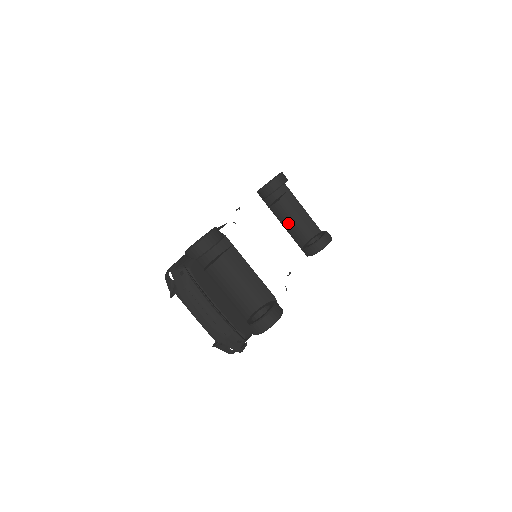
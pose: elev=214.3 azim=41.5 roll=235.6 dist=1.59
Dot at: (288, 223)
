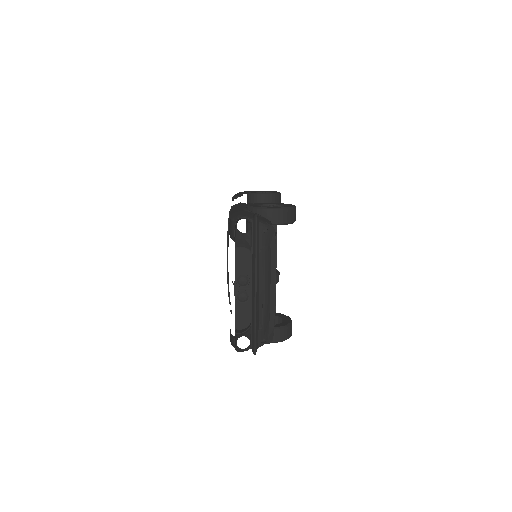
Dot at: occluded
